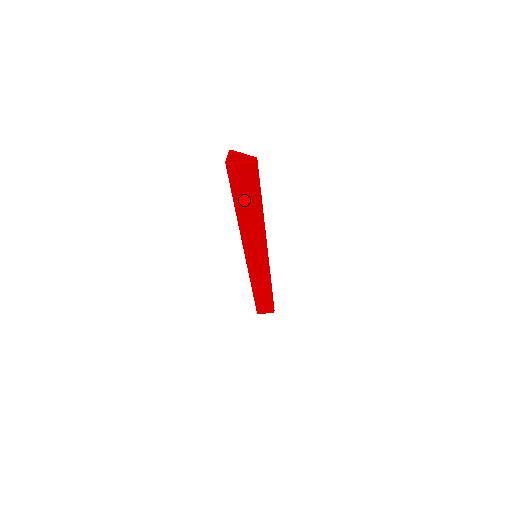
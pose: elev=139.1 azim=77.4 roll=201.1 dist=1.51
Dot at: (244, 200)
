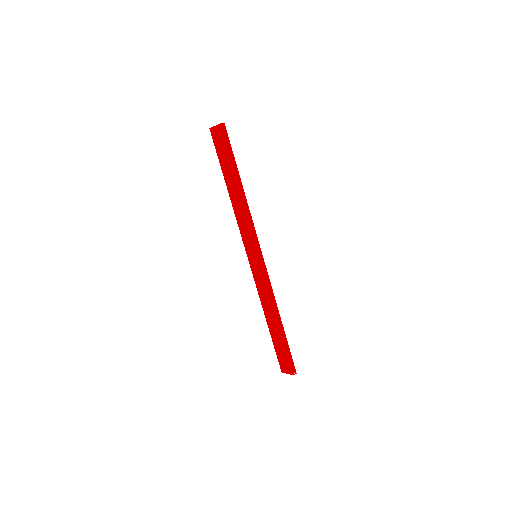
Dot at: (226, 168)
